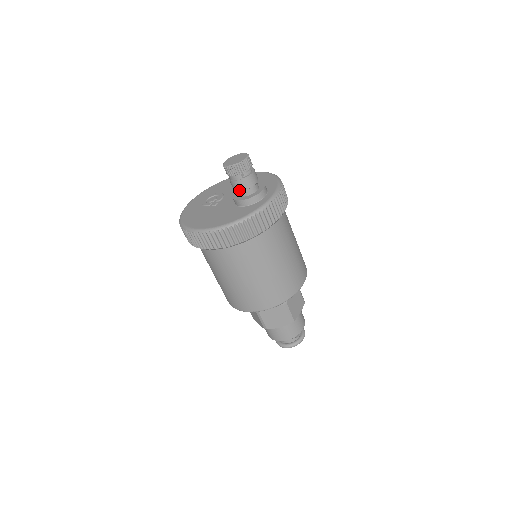
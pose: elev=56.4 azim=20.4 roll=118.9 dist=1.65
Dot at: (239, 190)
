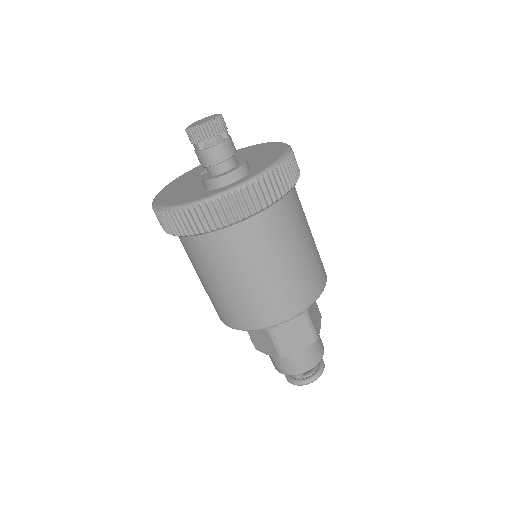
Dot at: (201, 165)
